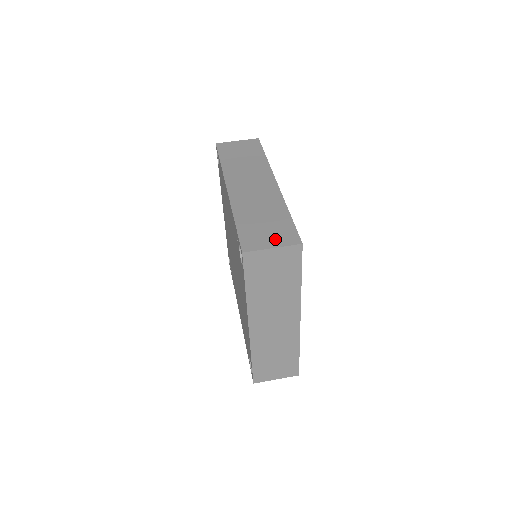
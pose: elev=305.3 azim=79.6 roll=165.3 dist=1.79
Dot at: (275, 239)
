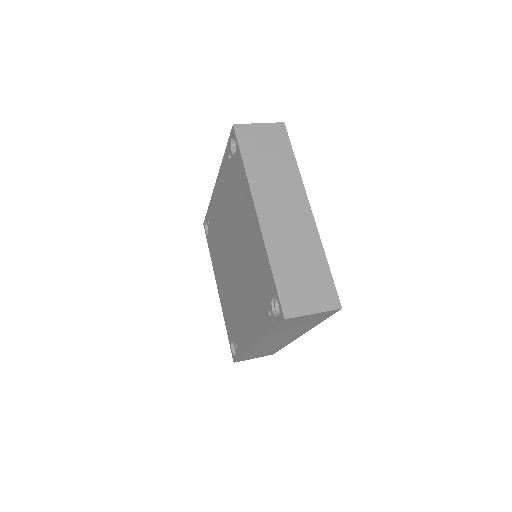
Dot at: occluded
